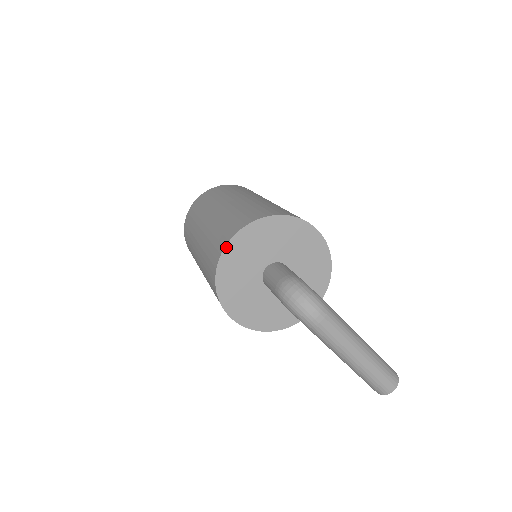
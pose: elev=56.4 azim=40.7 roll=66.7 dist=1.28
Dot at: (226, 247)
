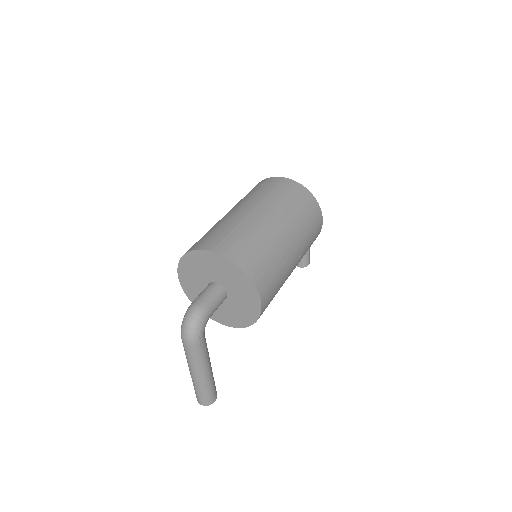
Dot at: (202, 250)
